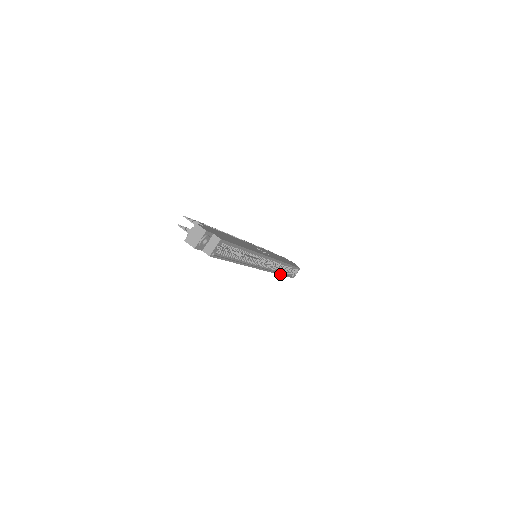
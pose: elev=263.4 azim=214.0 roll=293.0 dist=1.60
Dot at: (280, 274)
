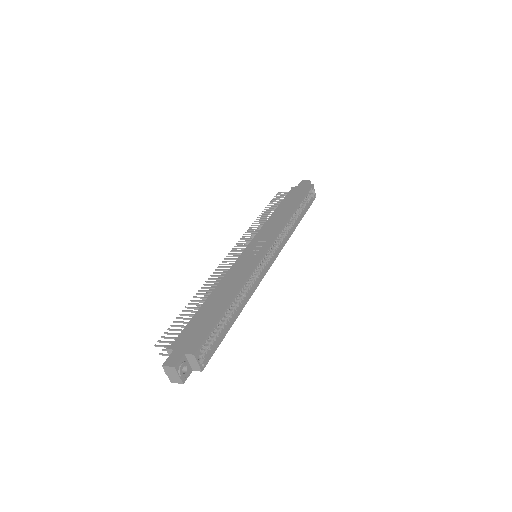
Dot at: (297, 225)
